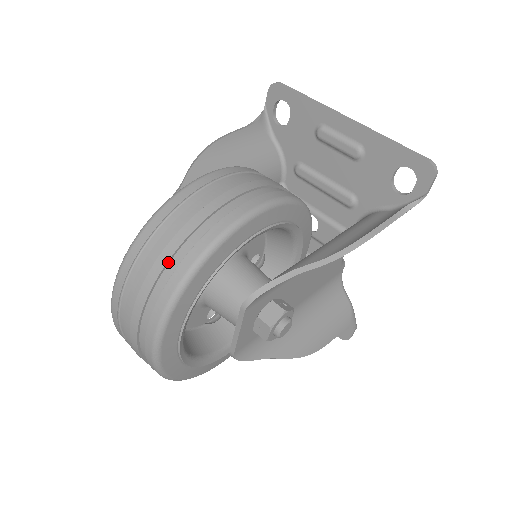
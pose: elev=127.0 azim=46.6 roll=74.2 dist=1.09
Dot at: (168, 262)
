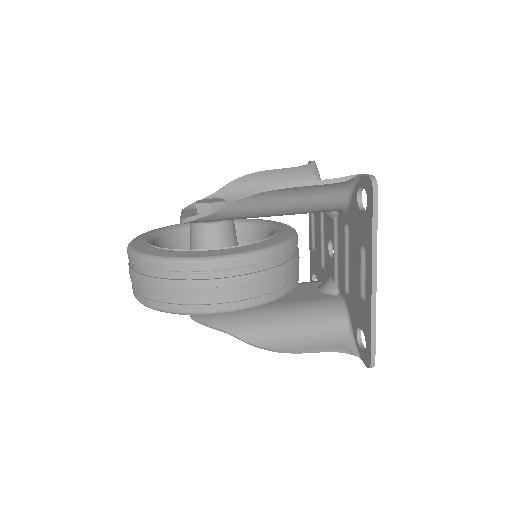
Dot at: (148, 291)
